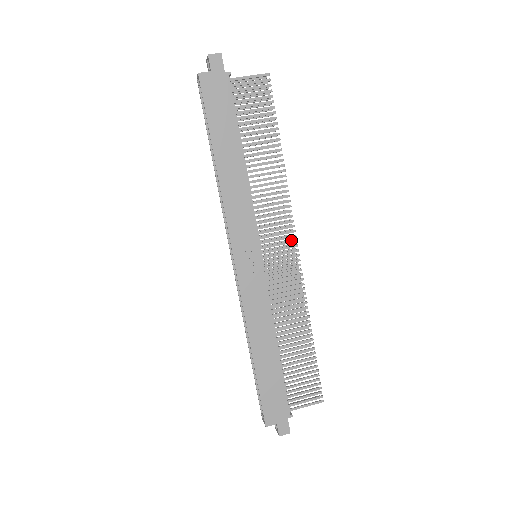
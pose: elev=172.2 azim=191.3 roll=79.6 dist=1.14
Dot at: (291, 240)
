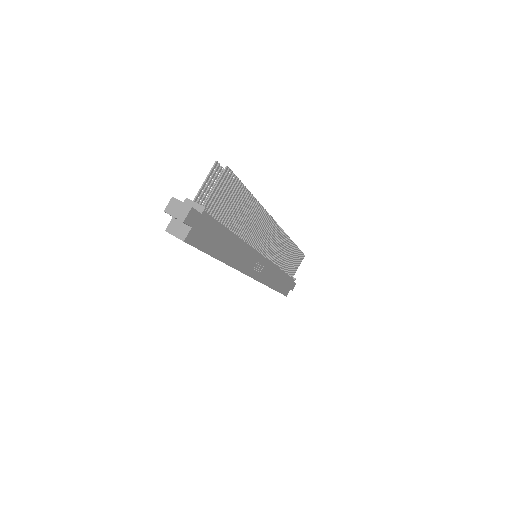
Dot at: (274, 227)
